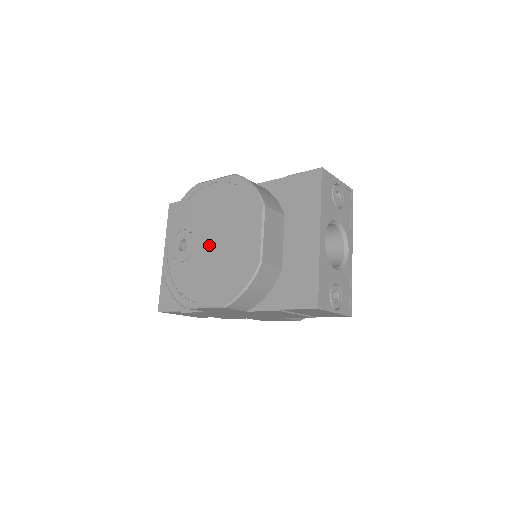
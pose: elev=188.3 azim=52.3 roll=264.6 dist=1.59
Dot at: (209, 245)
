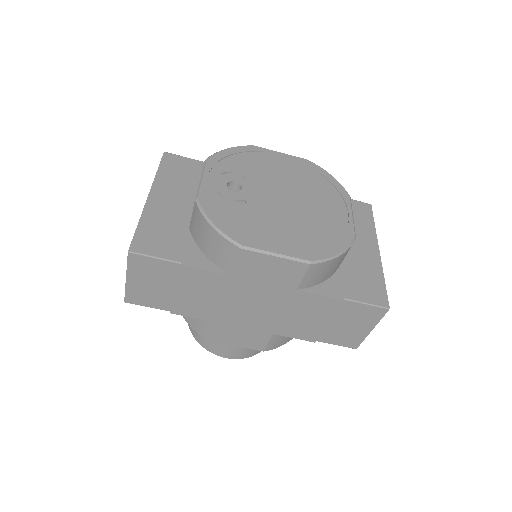
Dot at: (279, 200)
